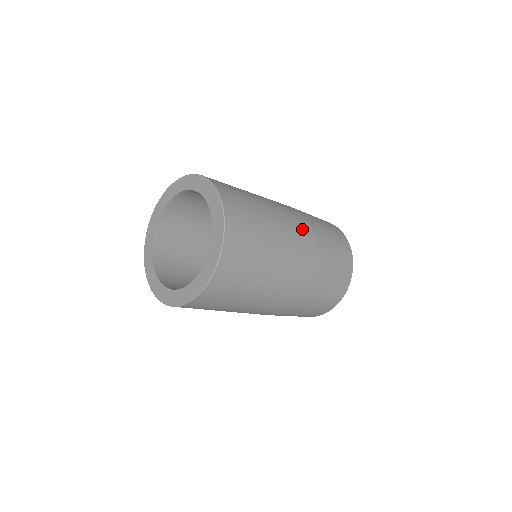
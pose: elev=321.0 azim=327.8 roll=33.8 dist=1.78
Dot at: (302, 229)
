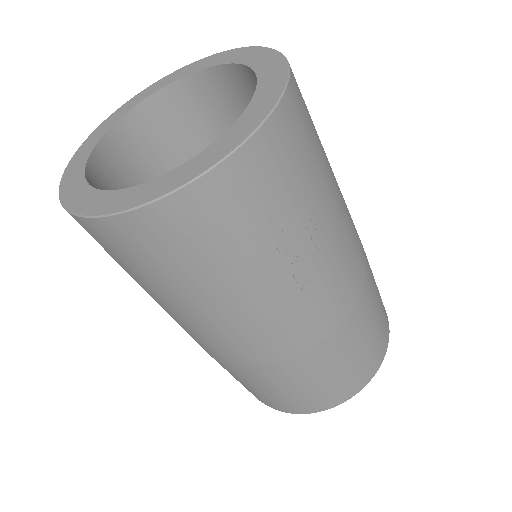
Dot at: occluded
